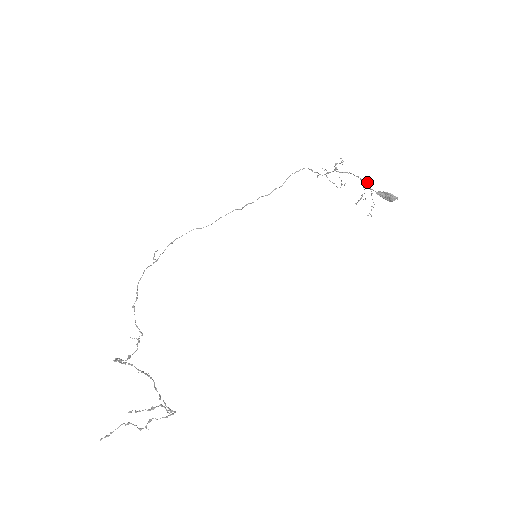
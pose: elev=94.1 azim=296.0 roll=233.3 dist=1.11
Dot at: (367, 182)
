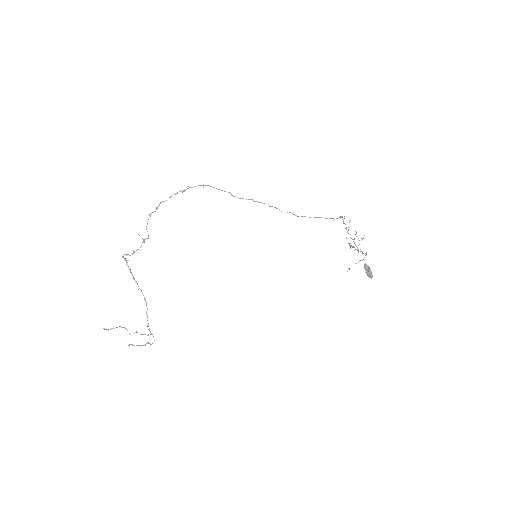
Dot at: (366, 253)
